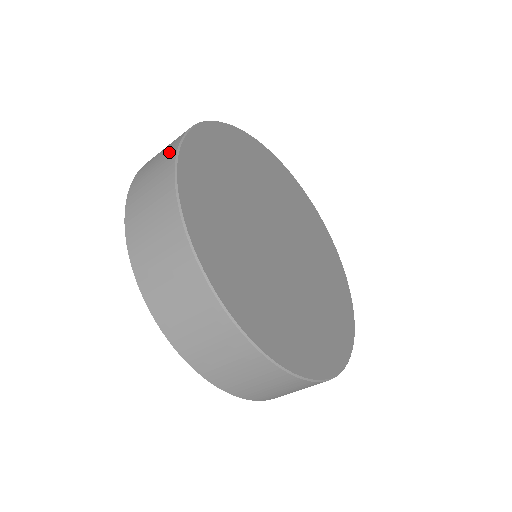
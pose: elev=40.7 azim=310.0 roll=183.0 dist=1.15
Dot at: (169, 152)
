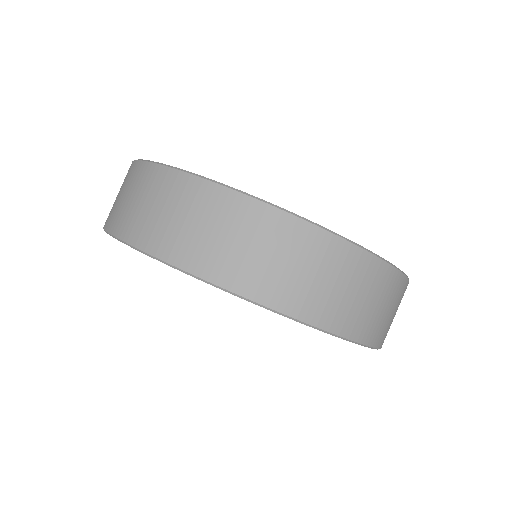
Dot at: (128, 173)
